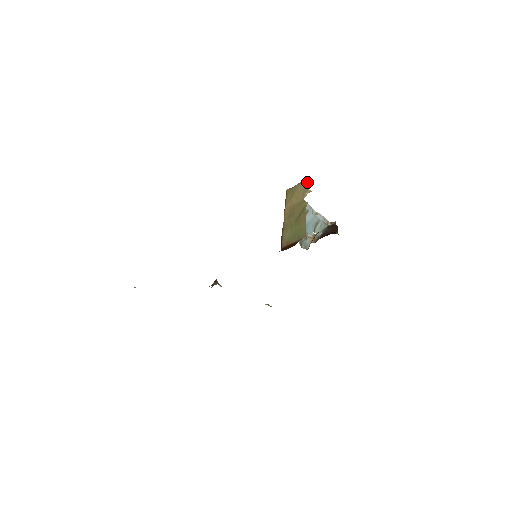
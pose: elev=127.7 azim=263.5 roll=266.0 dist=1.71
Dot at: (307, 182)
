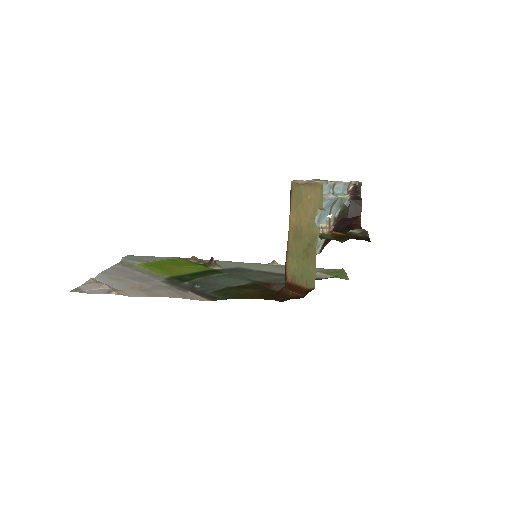
Dot at: (320, 192)
